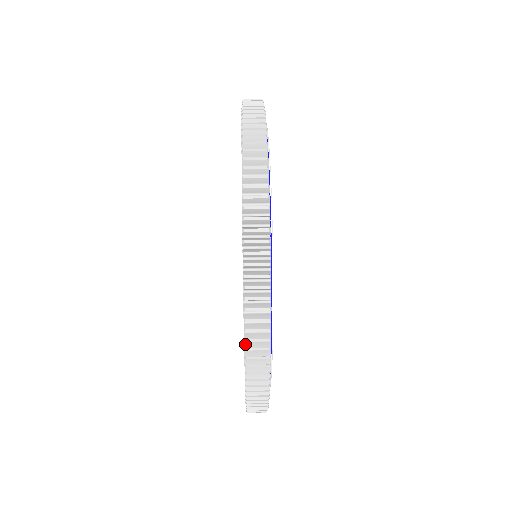
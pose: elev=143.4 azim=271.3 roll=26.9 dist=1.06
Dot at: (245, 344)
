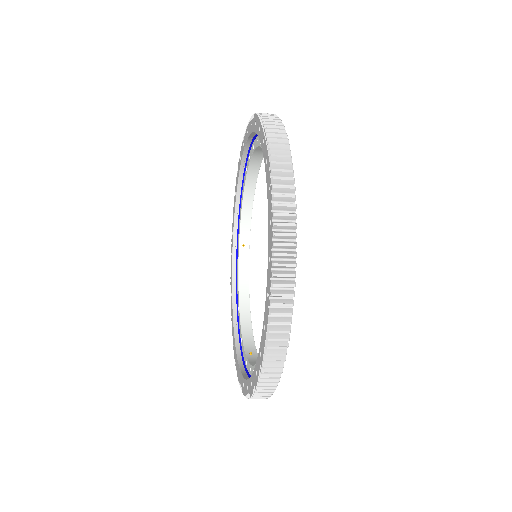
Dot at: (264, 357)
